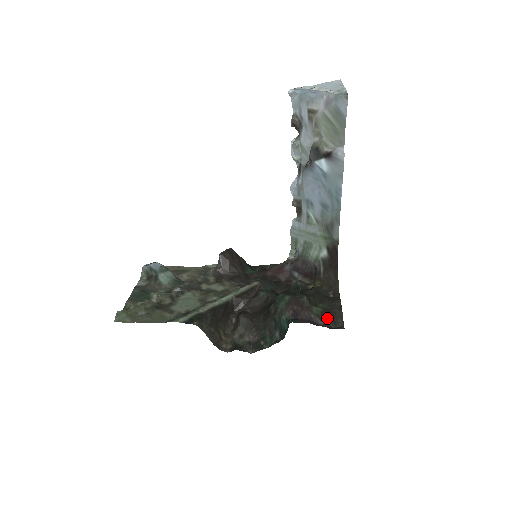
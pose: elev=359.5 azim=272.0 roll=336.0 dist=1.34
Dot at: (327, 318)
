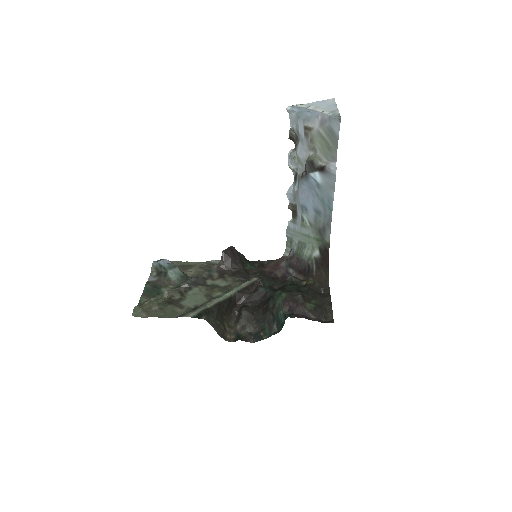
Dot at: (319, 313)
